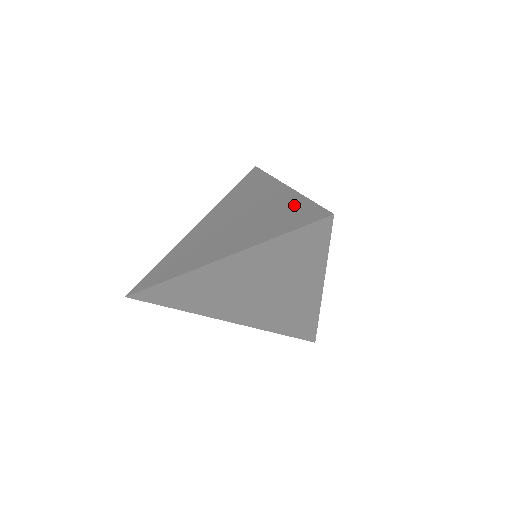
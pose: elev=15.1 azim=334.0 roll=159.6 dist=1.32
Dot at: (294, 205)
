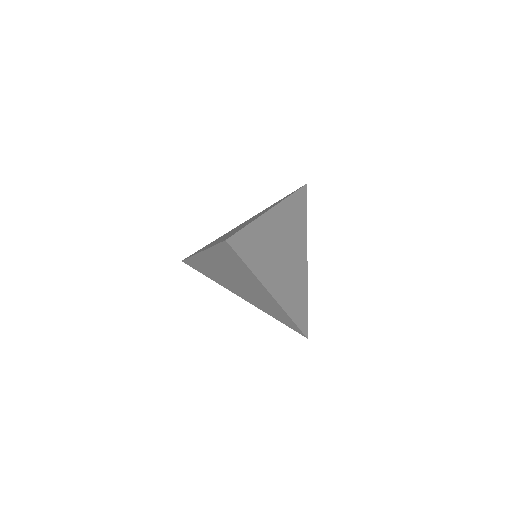
Dot at: occluded
